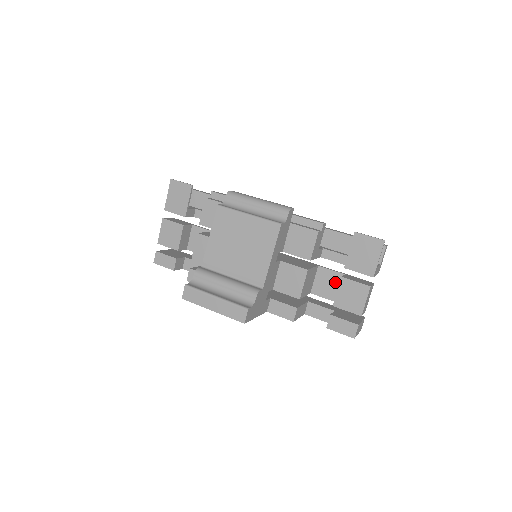
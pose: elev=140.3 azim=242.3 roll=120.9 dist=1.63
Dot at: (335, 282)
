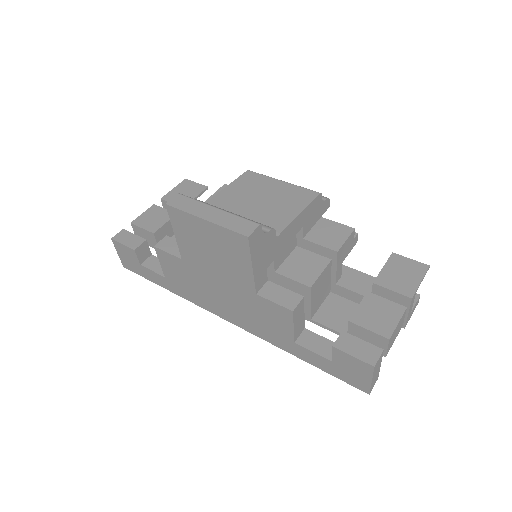
Dot at: (350, 312)
